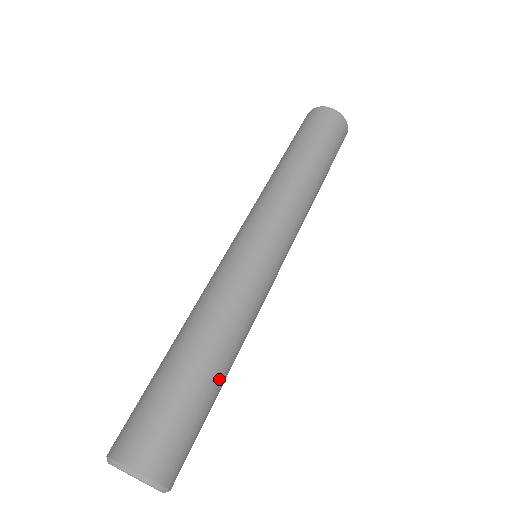
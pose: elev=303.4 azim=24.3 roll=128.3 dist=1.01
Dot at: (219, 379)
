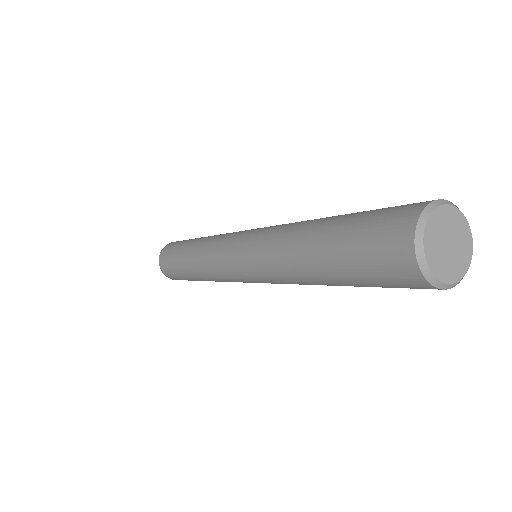
Dot at: occluded
